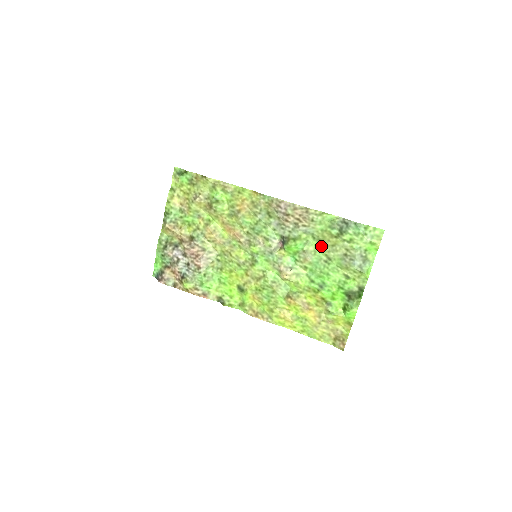
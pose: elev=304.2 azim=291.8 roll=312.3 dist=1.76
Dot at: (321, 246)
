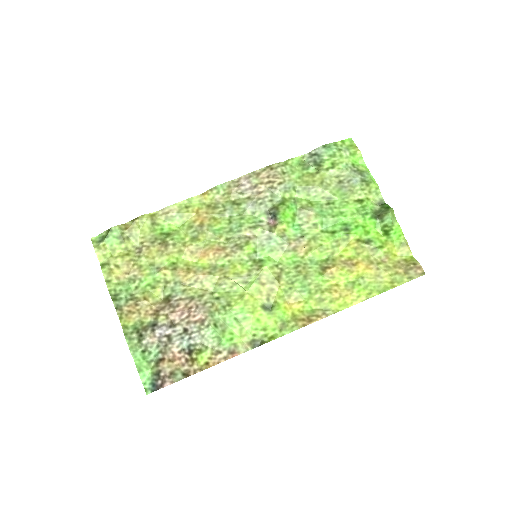
Dot at: (311, 193)
